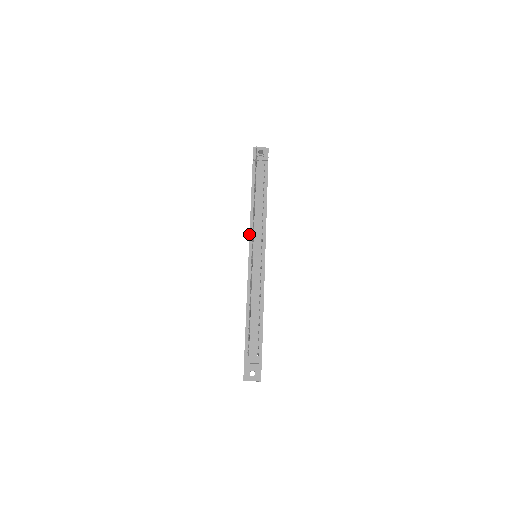
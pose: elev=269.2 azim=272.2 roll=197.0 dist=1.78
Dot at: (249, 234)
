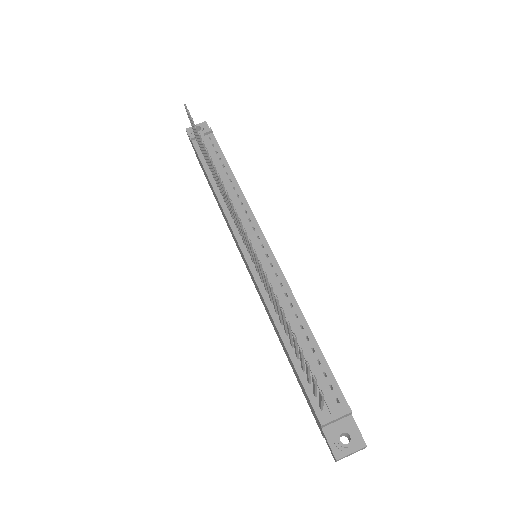
Dot at: (231, 229)
